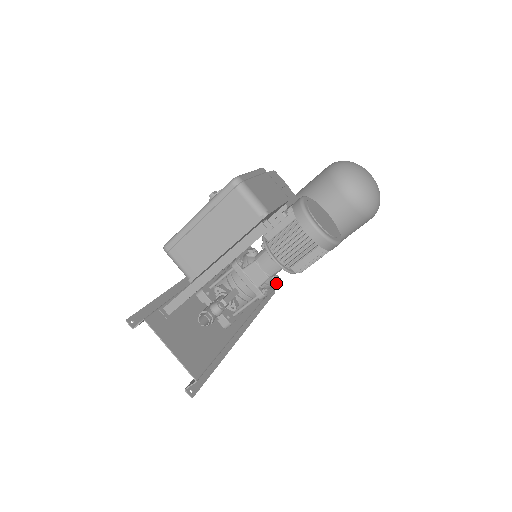
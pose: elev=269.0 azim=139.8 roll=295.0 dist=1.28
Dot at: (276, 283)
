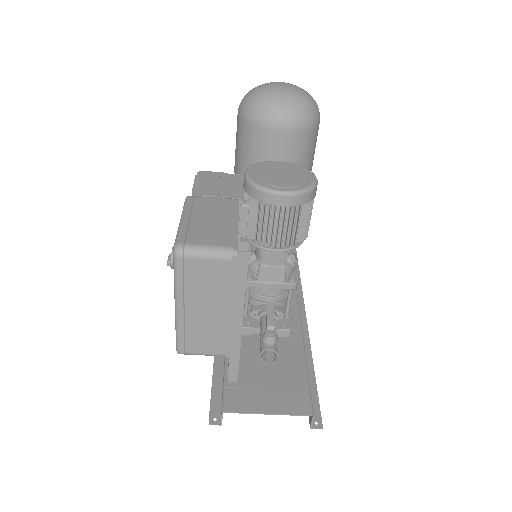
Dot at: (295, 261)
